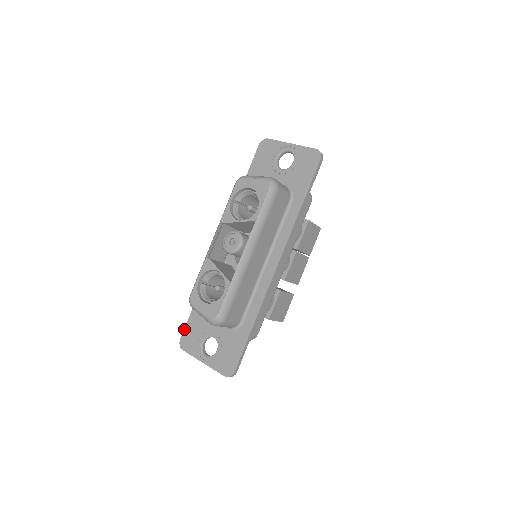
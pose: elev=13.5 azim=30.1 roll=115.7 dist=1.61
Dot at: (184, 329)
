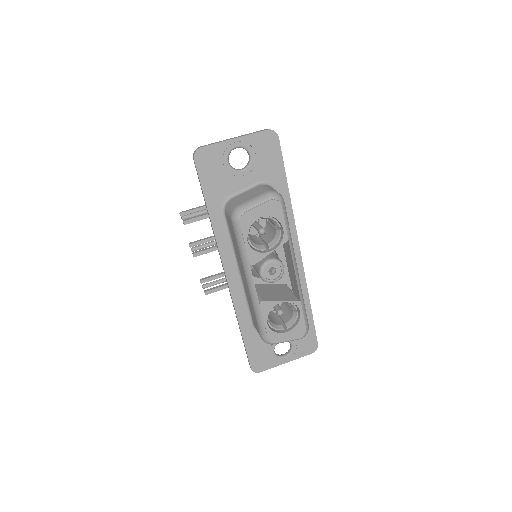
Dot at: (249, 360)
